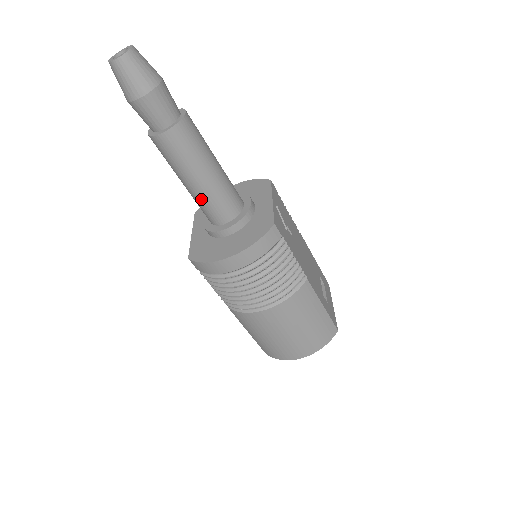
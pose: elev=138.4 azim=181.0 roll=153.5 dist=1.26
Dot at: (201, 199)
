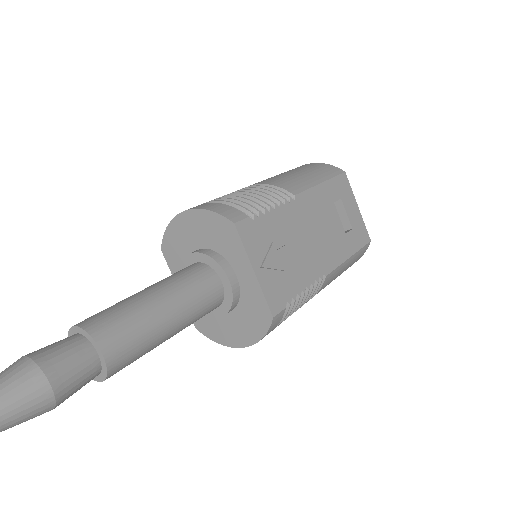
Dot at: occluded
